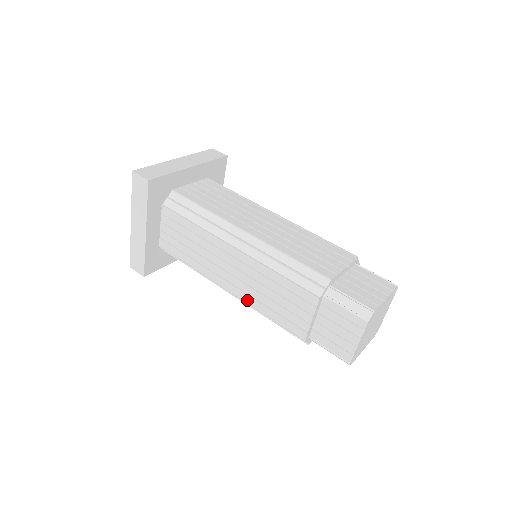
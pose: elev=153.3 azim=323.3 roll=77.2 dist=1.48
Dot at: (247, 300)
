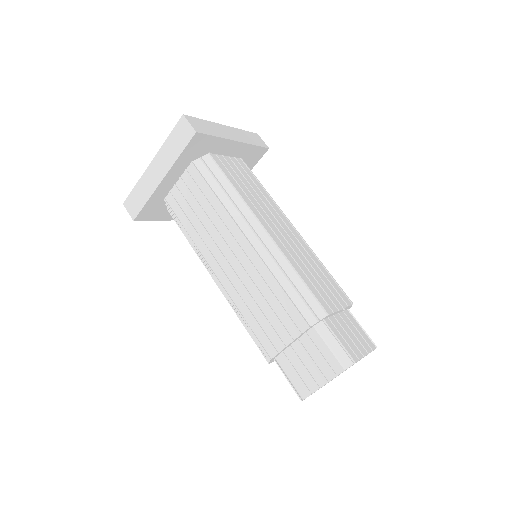
Dot at: (232, 294)
